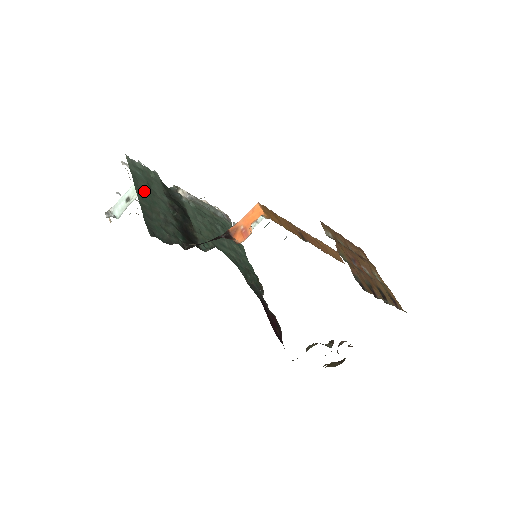
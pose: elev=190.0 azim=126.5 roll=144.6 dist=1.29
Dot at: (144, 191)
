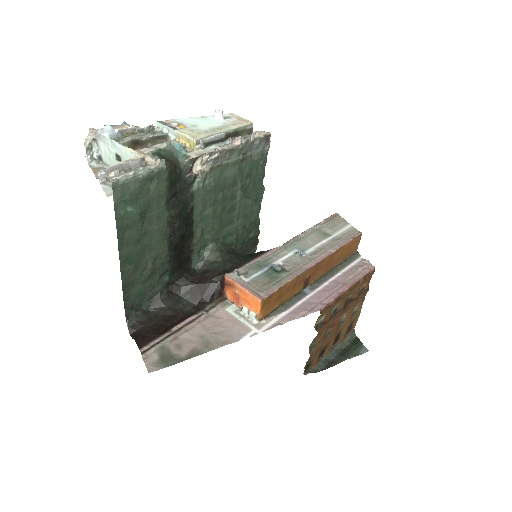
Dot at: (132, 244)
